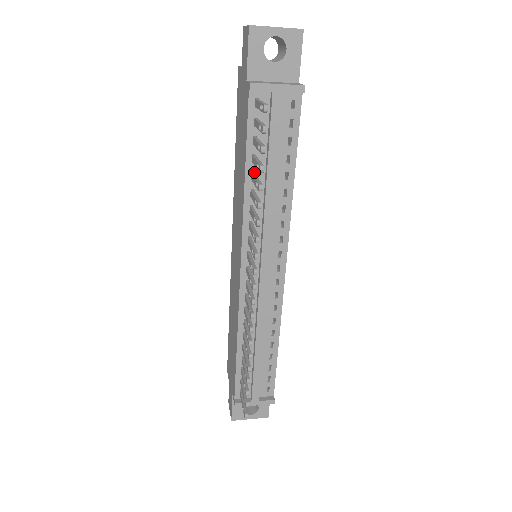
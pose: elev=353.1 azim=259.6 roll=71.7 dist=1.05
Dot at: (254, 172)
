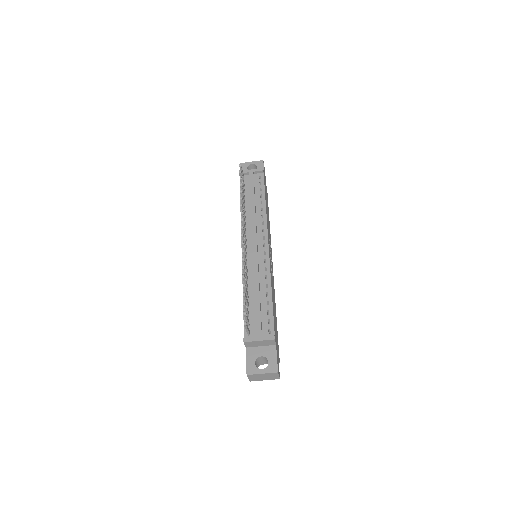
Dot at: (245, 203)
